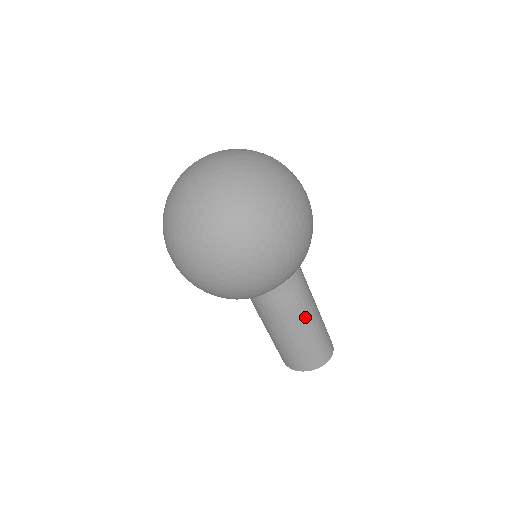
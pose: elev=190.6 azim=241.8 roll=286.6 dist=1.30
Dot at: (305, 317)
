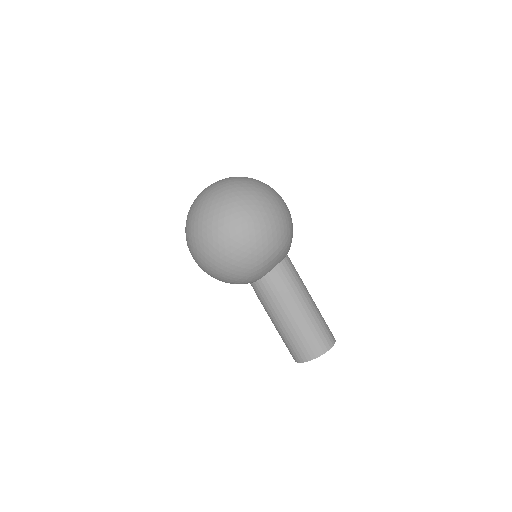
Dot at: (302, 299)
